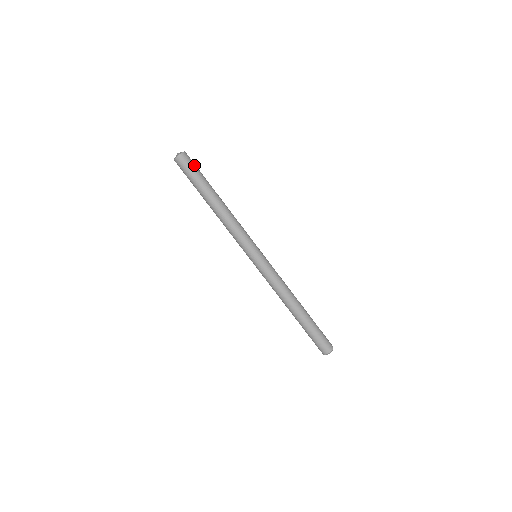
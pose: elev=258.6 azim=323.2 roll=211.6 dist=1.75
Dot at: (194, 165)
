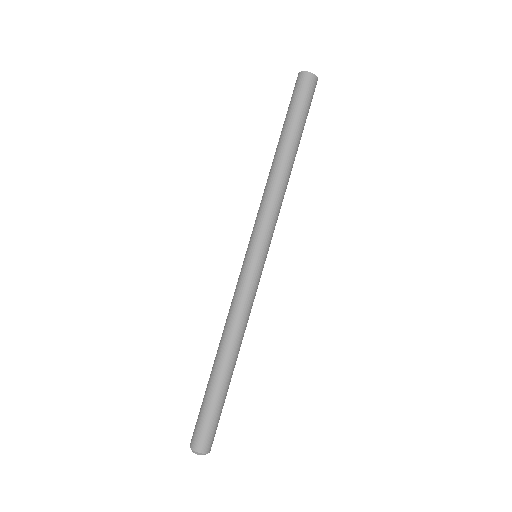
Dot at: occluded
